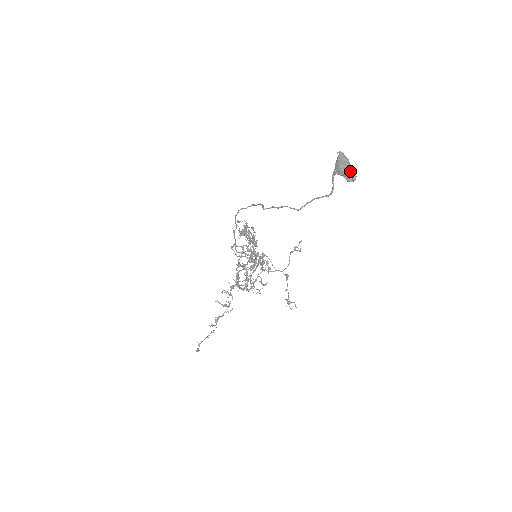
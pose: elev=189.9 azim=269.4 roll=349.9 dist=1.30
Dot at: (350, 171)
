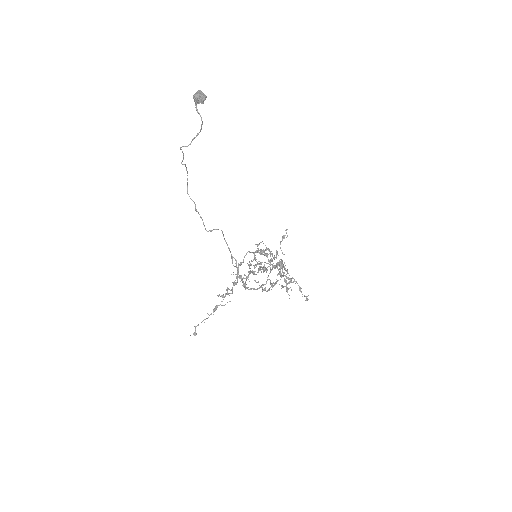
Dot at: (201, 96)
